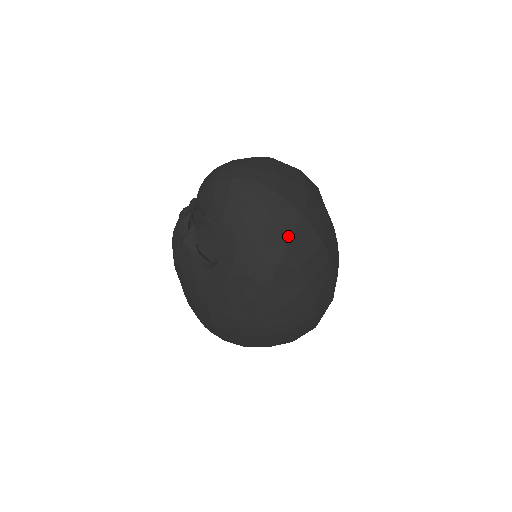
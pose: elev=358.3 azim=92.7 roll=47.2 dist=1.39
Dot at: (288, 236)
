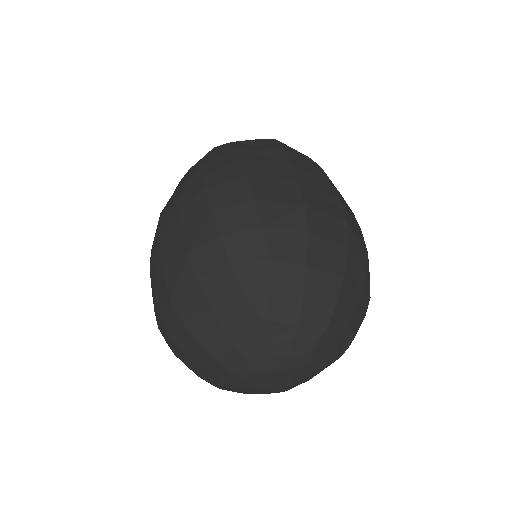
Dot at: occluded
